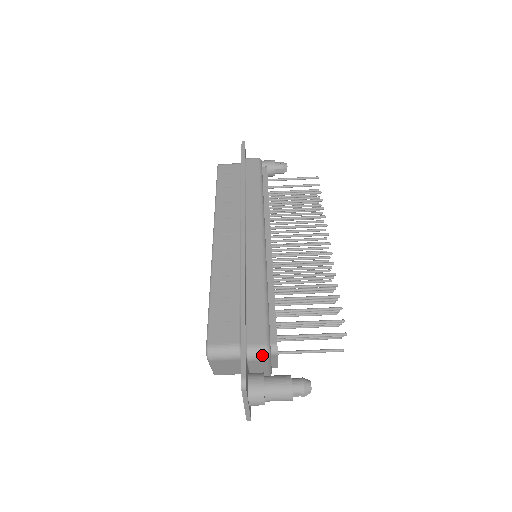
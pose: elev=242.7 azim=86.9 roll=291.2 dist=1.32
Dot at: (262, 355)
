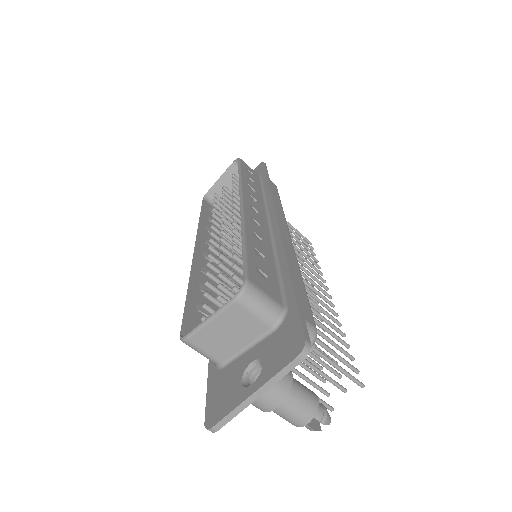
Dot at: occluded
